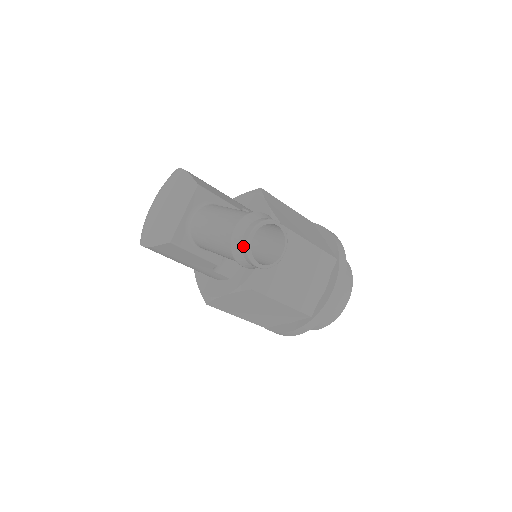
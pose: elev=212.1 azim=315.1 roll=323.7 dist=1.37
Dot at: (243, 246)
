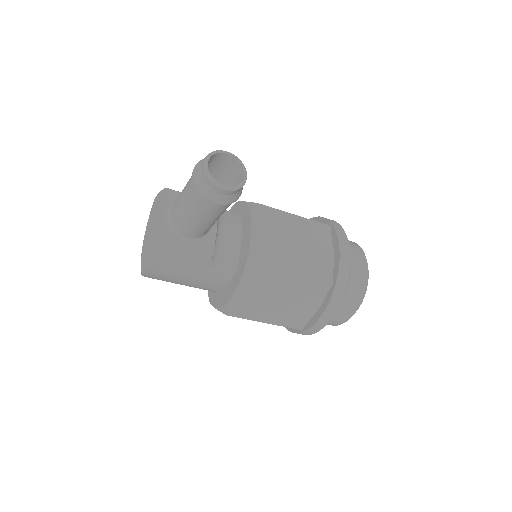
Dot at: (203, 177)
